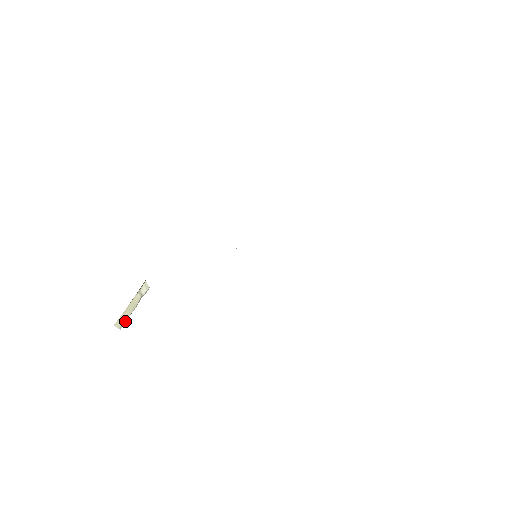
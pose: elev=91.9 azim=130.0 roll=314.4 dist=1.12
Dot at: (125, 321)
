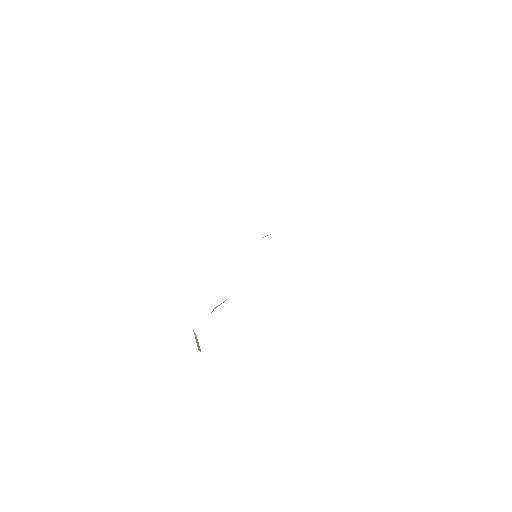
Dot at: occluded
